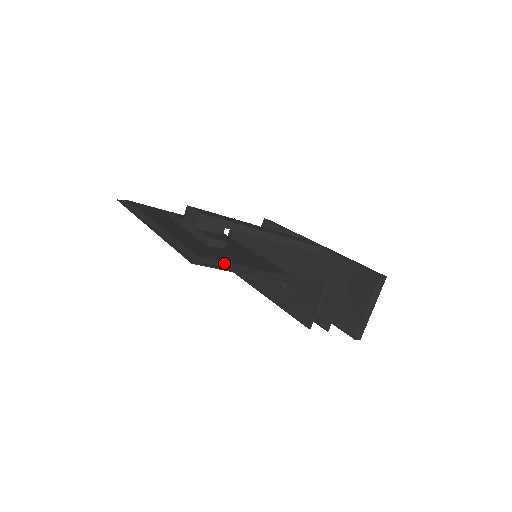
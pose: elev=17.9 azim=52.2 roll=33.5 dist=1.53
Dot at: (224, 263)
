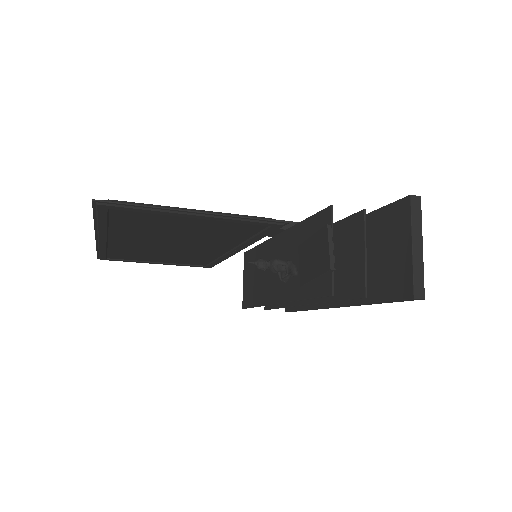
Dot at: (151, 205)
